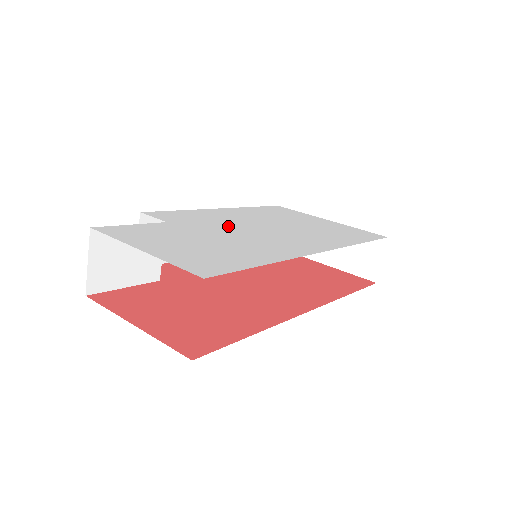
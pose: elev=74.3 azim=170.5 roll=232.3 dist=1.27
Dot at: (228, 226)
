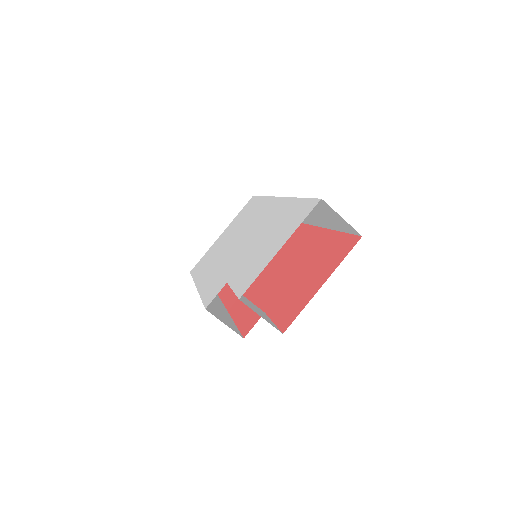
Dot at: (235, 256)
